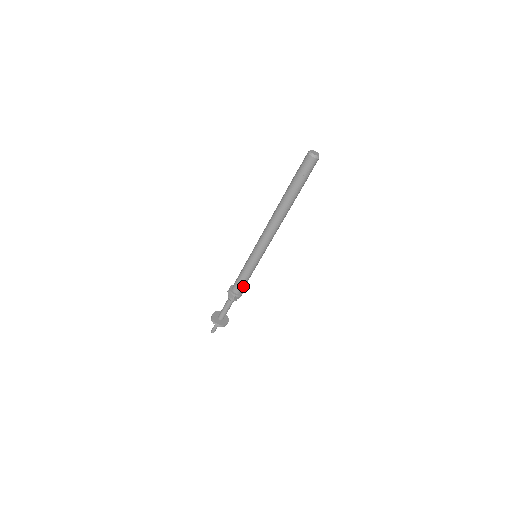
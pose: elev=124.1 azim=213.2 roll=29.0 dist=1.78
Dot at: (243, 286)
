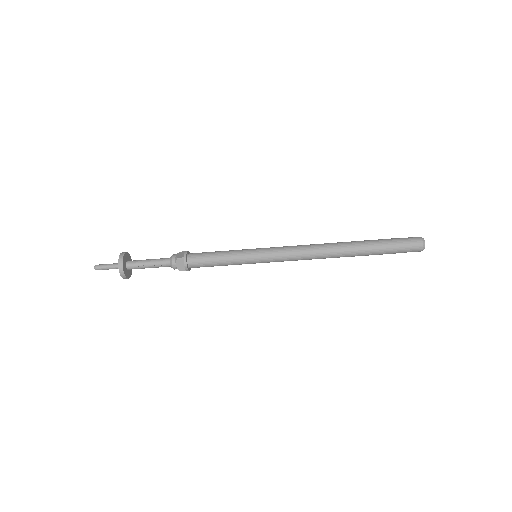
Dot at: (203, 262)
